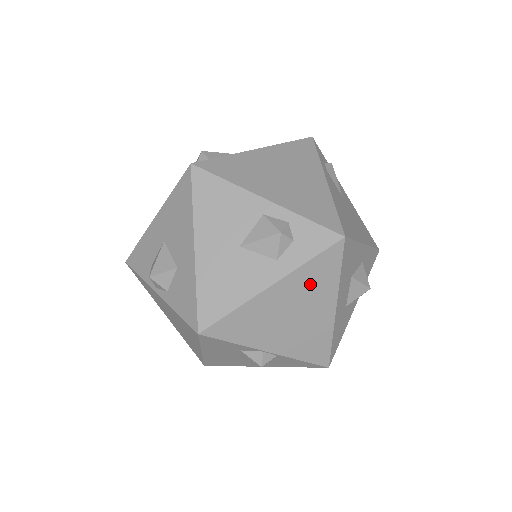
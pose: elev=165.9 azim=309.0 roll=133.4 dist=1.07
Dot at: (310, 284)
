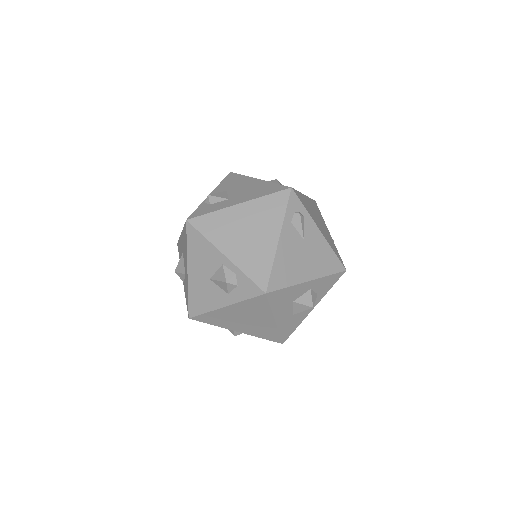
Dot at: (251, 309)
